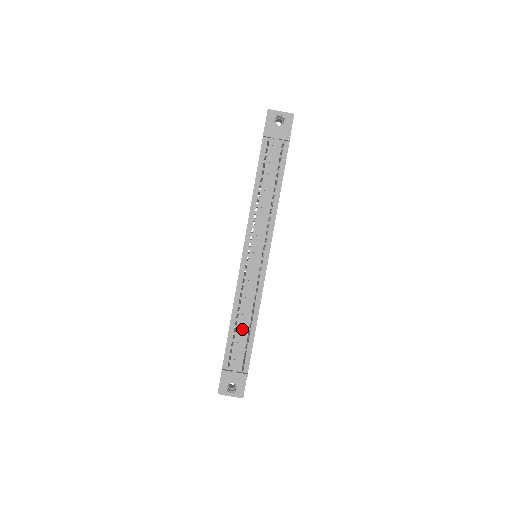
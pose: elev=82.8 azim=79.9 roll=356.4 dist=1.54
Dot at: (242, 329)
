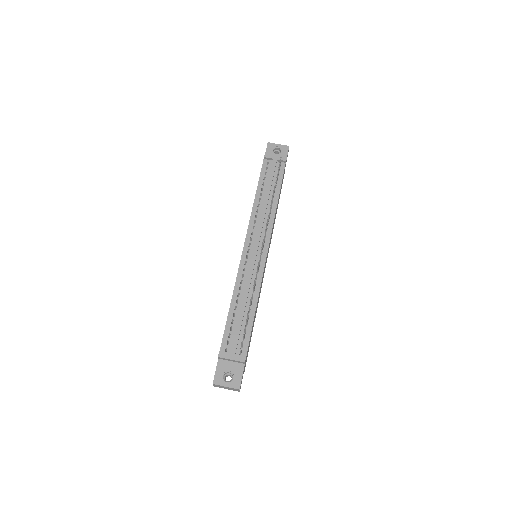
Dot at: (241, 312)
